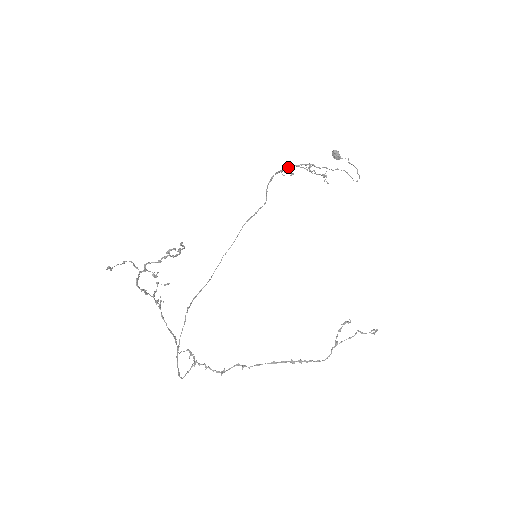
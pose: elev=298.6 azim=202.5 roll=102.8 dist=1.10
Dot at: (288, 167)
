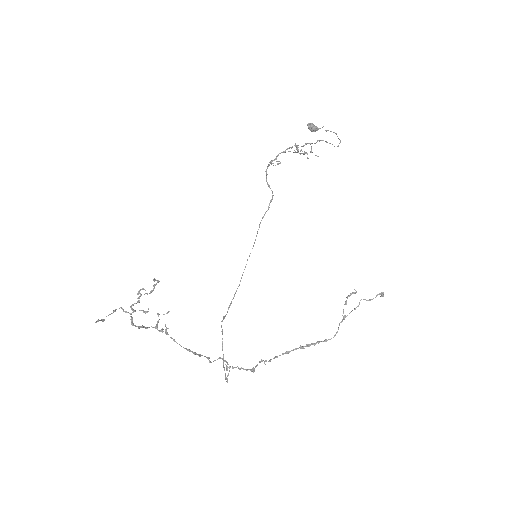
Dot at: (276, 156)
